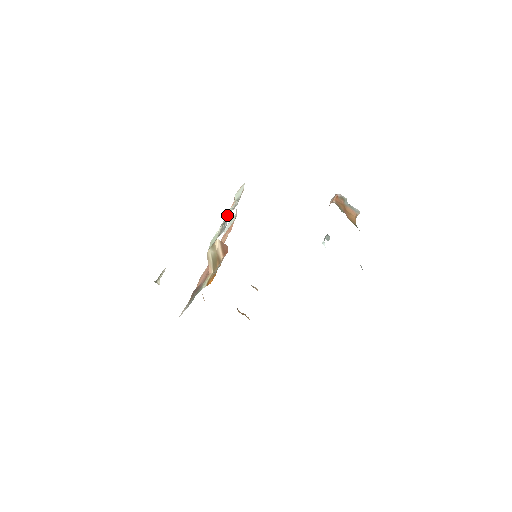
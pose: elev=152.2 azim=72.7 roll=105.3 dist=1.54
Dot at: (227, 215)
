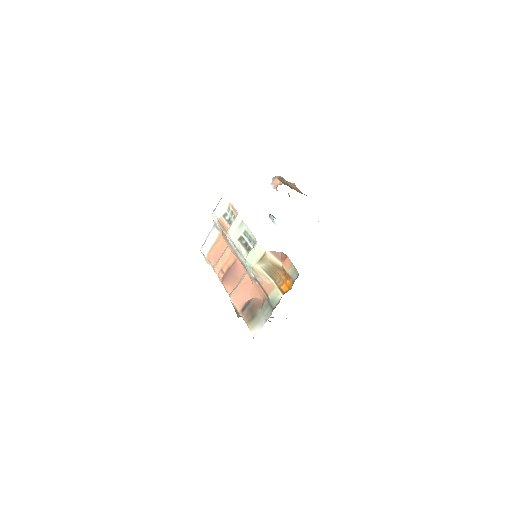
Dot at: (233, 231)
